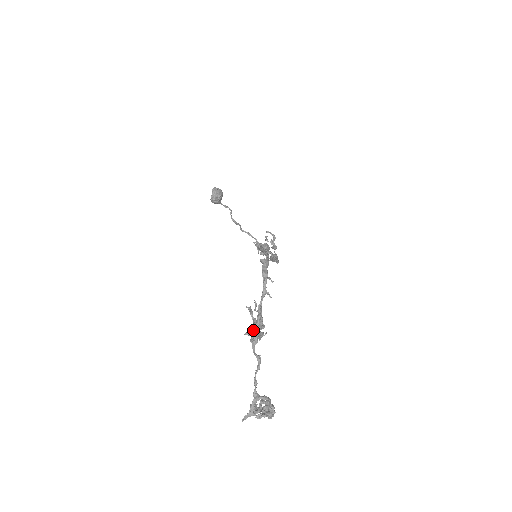
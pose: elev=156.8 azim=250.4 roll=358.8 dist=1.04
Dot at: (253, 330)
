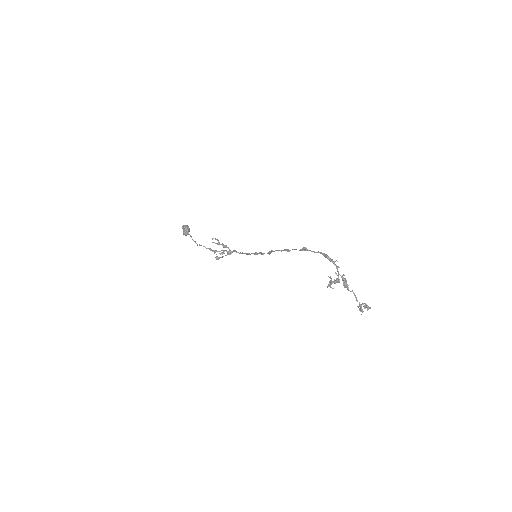
Dot at: occluded
